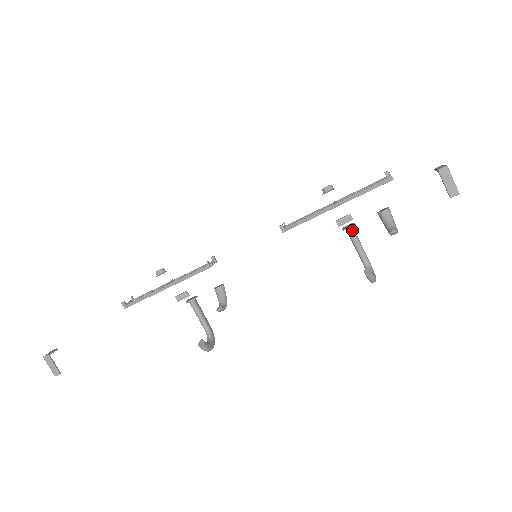
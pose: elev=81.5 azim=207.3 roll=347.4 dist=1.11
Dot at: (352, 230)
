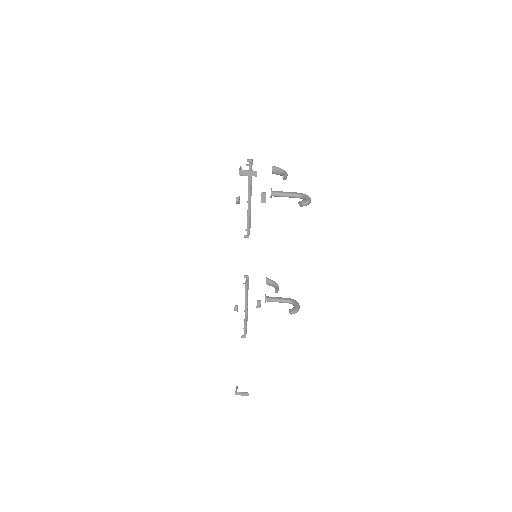
Dot at: (274, 194)
